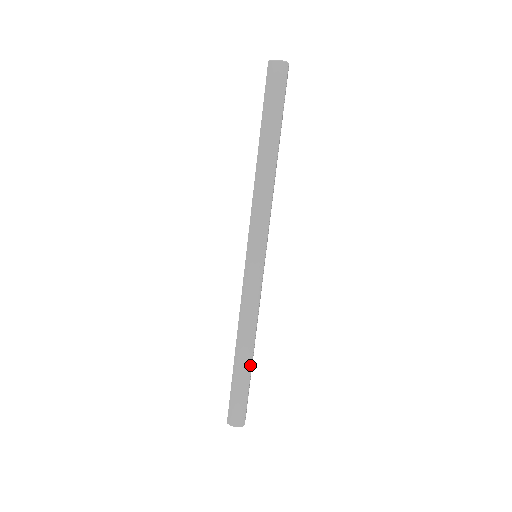
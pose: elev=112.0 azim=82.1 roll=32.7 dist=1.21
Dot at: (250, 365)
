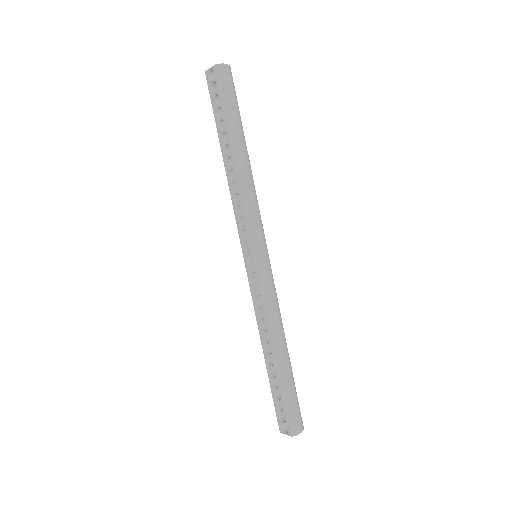
Dot at: (290, 363)
